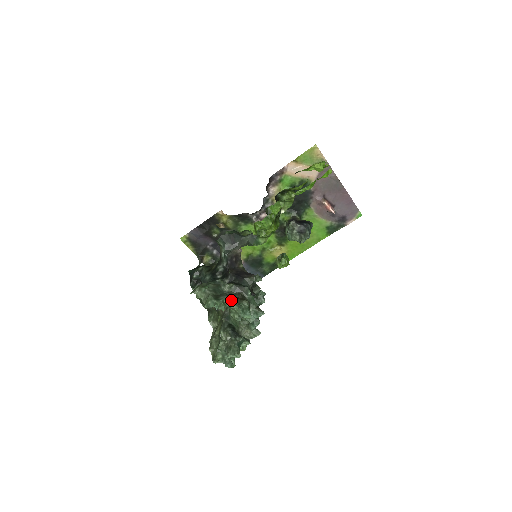
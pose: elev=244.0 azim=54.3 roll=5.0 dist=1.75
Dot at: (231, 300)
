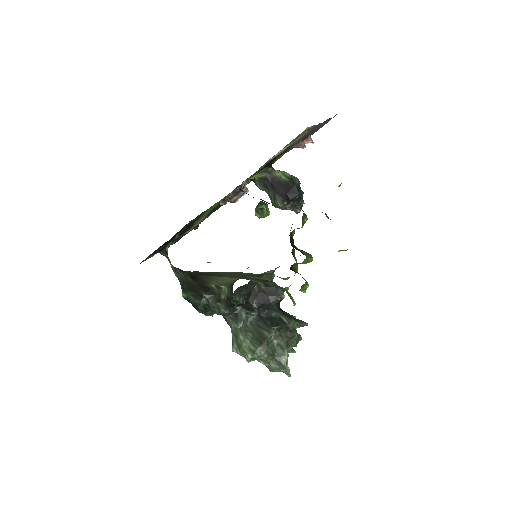
Dot at: (286, 348)
